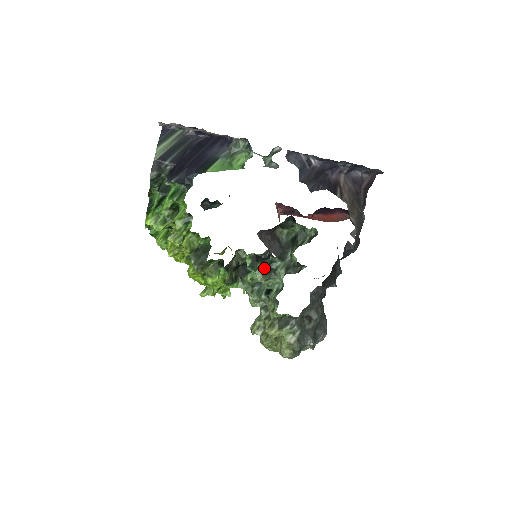
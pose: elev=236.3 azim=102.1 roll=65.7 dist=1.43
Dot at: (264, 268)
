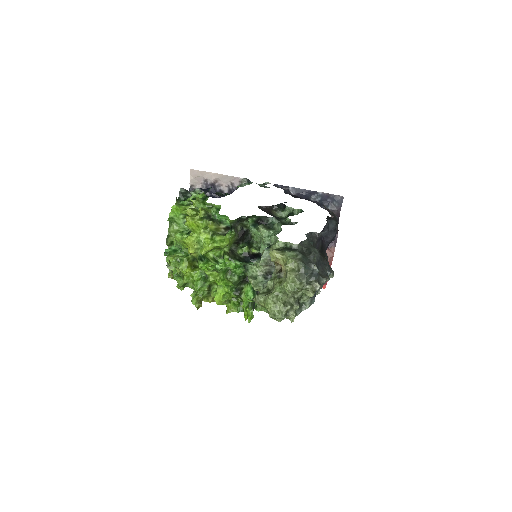
Dot at: (264, 225)
